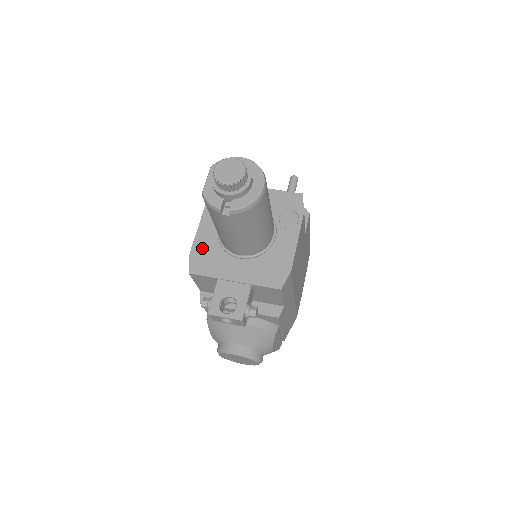
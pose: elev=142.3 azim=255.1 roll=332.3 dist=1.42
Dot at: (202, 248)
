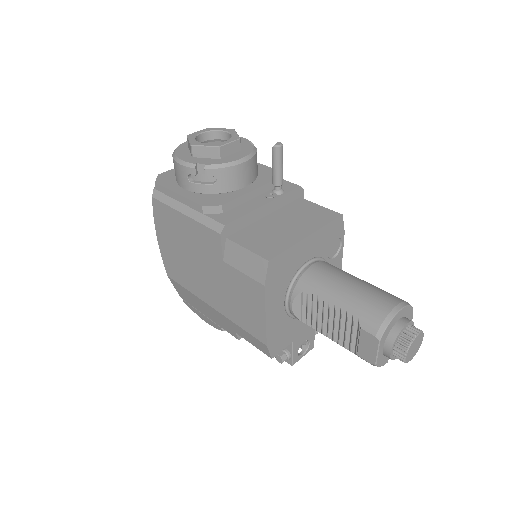
Dot at: (276, 333)
